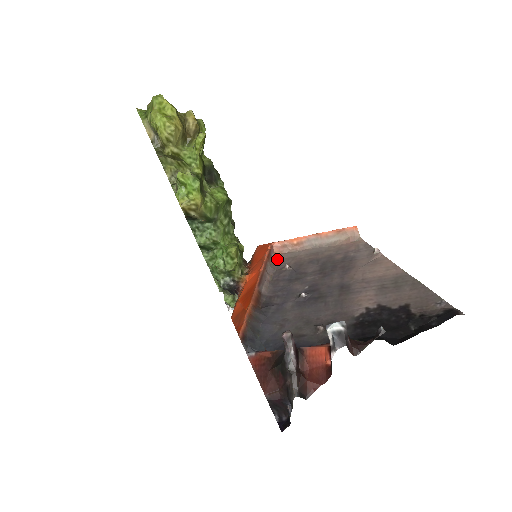
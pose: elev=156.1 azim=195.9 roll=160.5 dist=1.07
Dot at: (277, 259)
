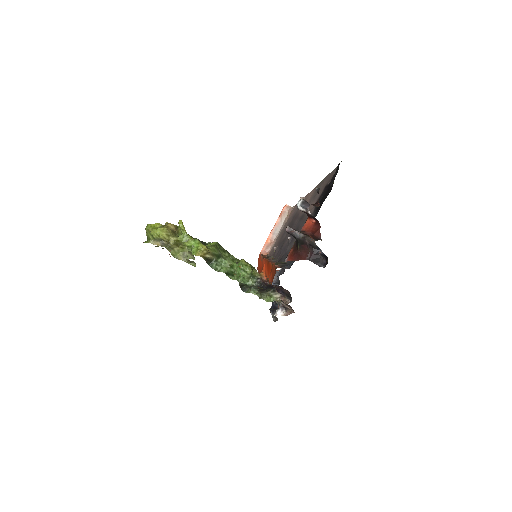
Dot at: (269, 255)
